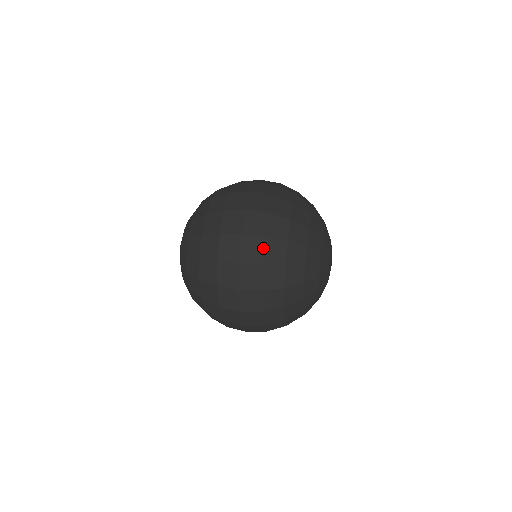
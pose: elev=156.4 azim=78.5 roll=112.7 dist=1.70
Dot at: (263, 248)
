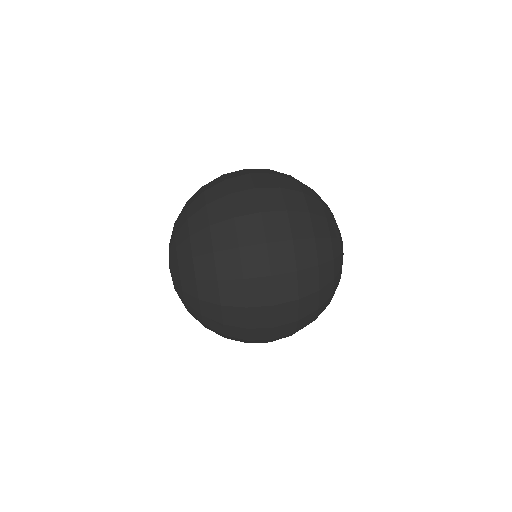
Dot at: (297, 283)
